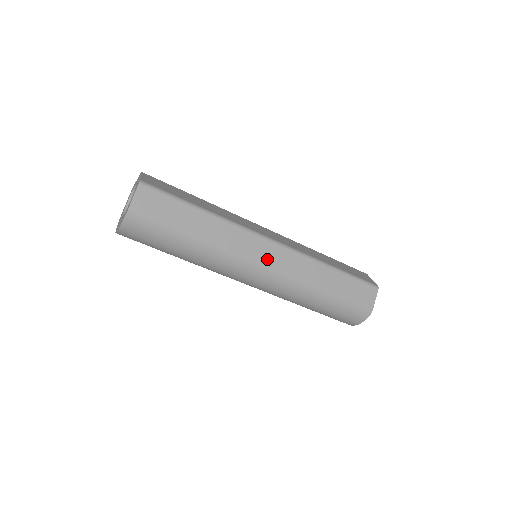
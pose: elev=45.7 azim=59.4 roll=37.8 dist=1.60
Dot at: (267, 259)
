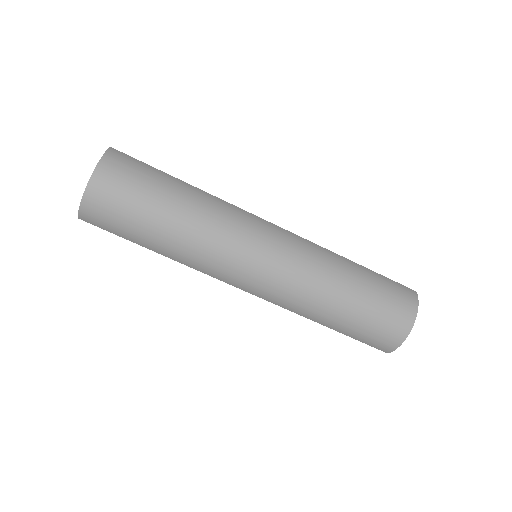
Dot at: occluded
